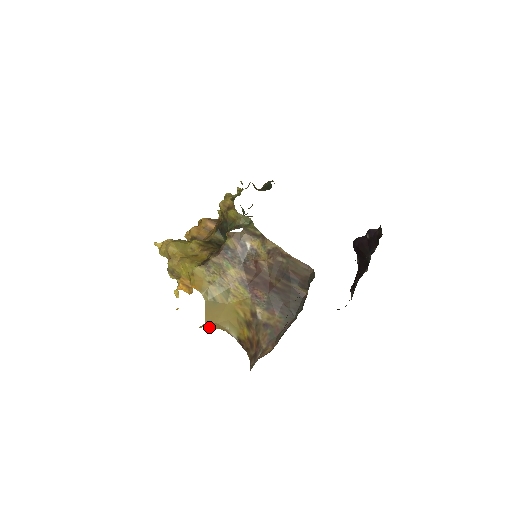
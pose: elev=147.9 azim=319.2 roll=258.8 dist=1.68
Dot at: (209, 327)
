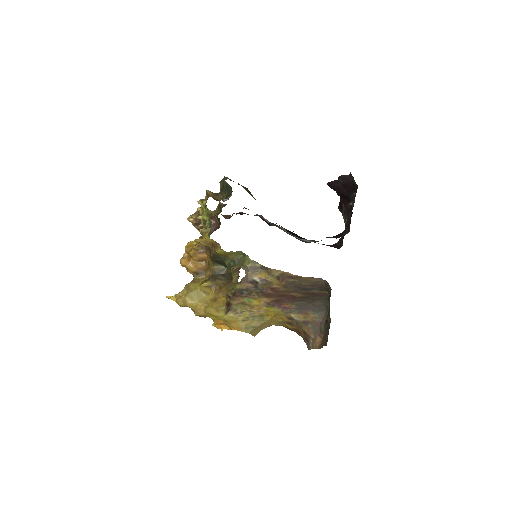
Dot at: occluded
